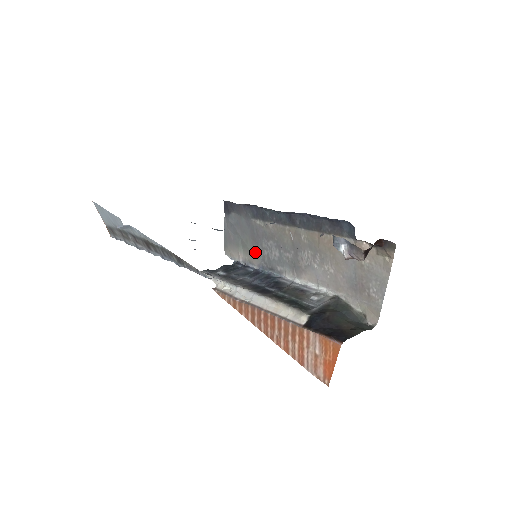
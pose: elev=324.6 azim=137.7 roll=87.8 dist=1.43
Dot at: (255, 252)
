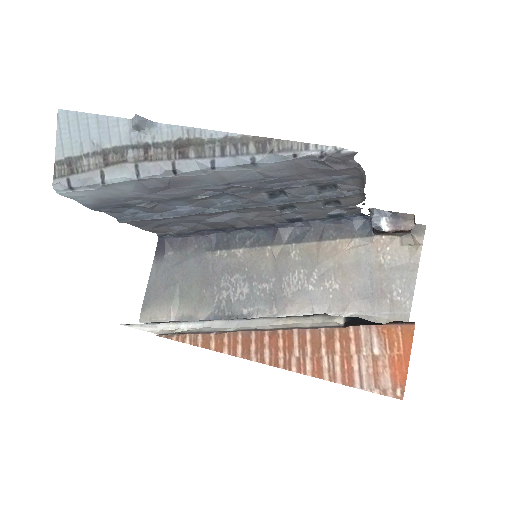
Dot at: (204, 299)
